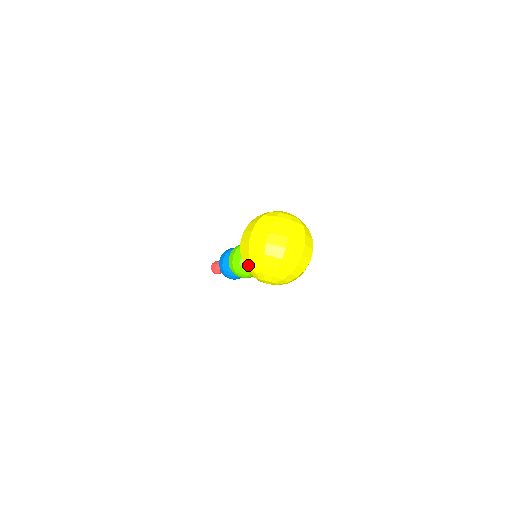
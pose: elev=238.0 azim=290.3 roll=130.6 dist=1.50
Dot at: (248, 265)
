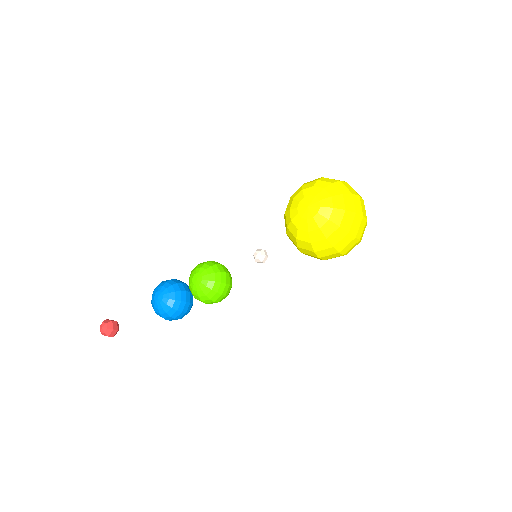
Dot at: (310, 183)
